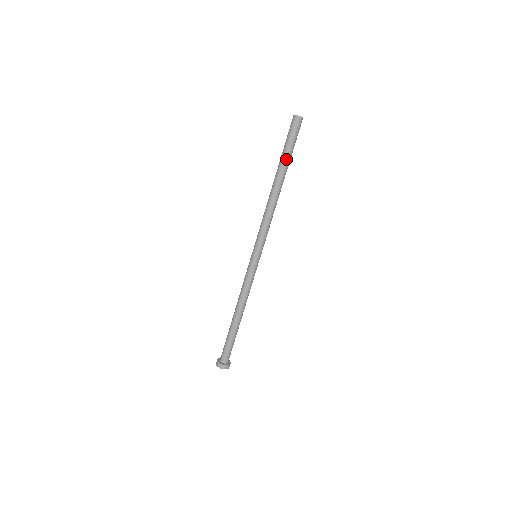
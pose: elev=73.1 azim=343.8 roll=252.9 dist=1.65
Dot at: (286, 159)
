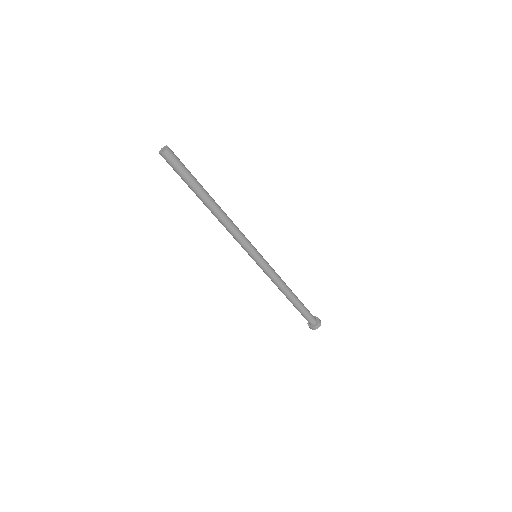
Dot at: (196, 185)
